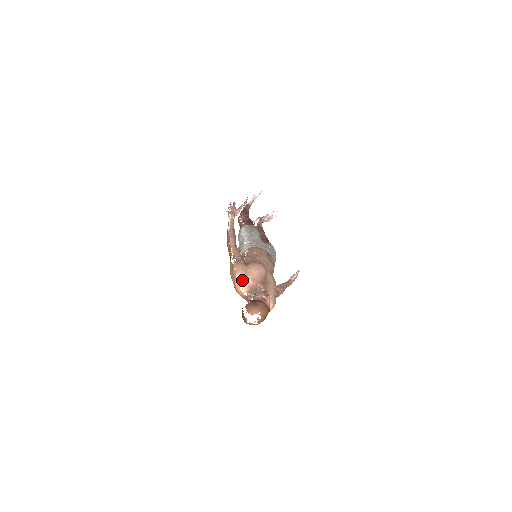
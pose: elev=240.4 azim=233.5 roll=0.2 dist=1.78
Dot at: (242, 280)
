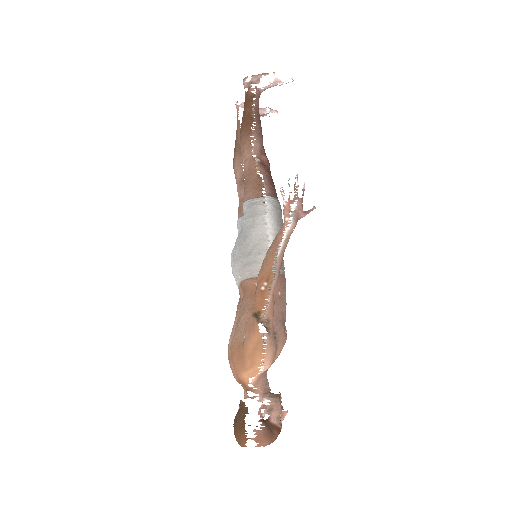
Dot at: occluded
